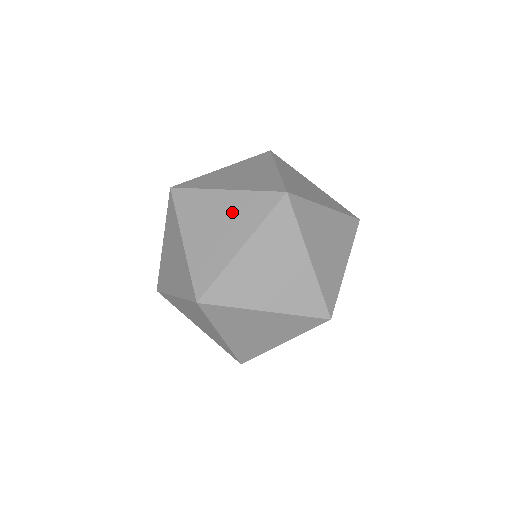
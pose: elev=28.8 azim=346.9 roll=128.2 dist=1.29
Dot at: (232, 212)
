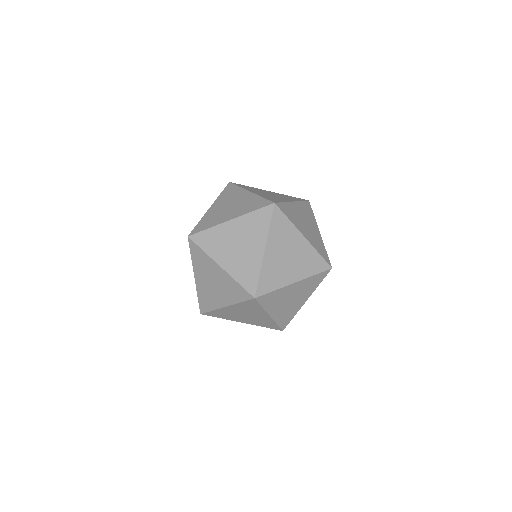
Dot at: (243, 203)
